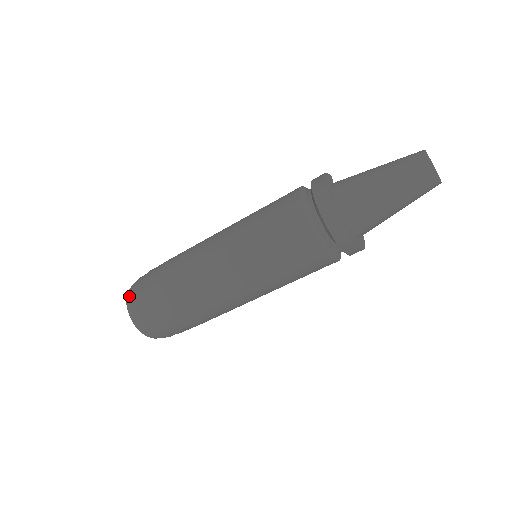
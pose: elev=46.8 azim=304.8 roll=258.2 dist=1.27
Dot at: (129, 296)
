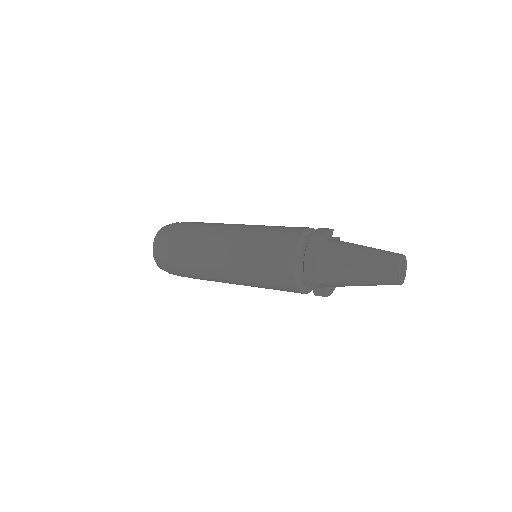
Dot at: (157, 237)
